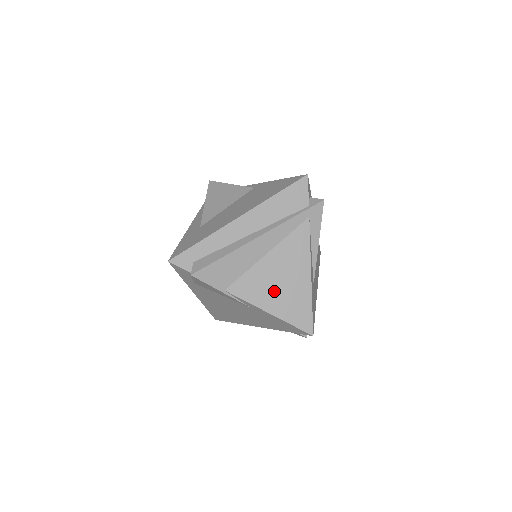
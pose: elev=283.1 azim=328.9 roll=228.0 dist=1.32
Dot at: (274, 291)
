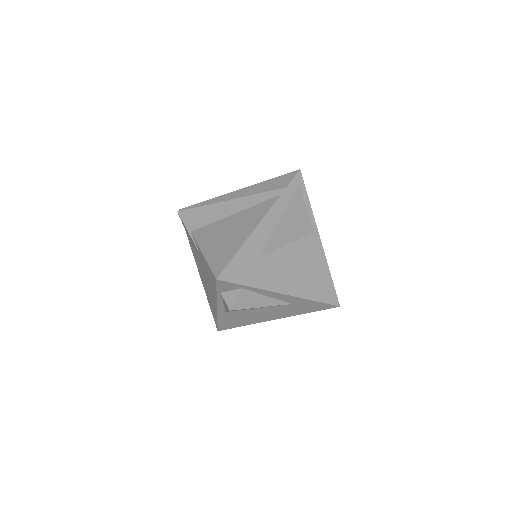
Dot at: (218, 239)
